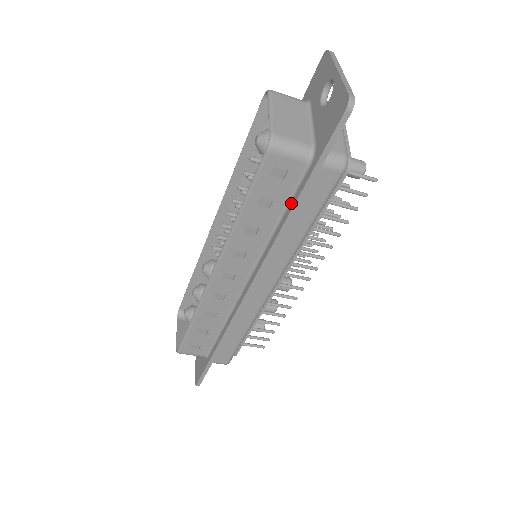
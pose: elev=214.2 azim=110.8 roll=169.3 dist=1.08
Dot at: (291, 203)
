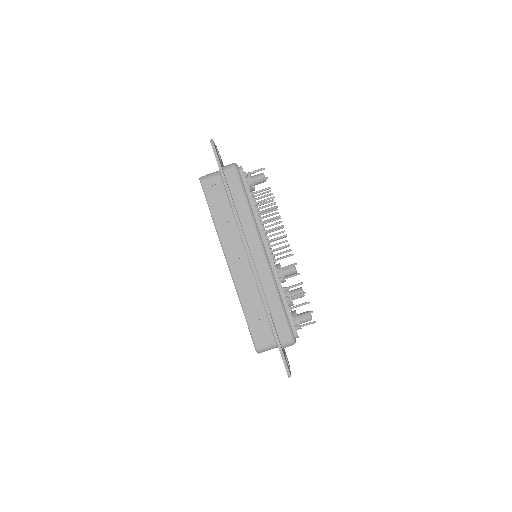
Dot at: (228, 197)
